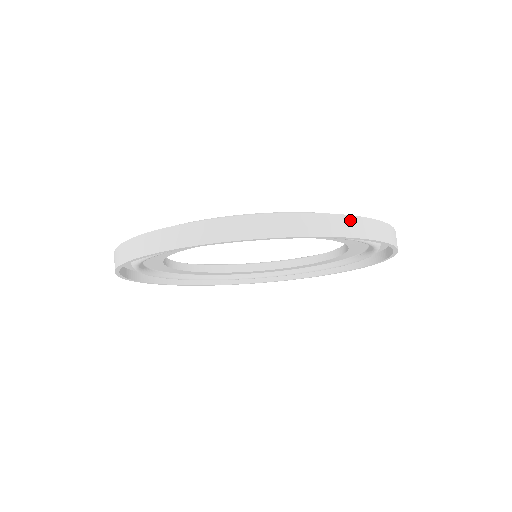
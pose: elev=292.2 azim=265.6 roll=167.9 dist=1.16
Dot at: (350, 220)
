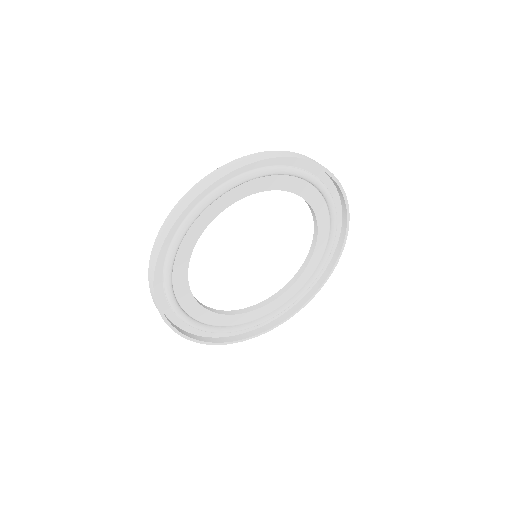
Dot at: (303, 155)
